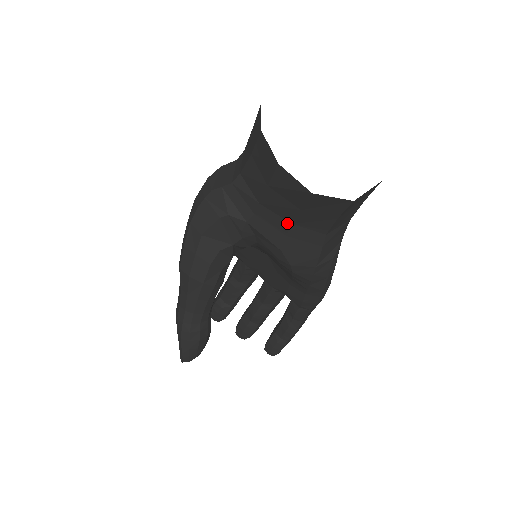
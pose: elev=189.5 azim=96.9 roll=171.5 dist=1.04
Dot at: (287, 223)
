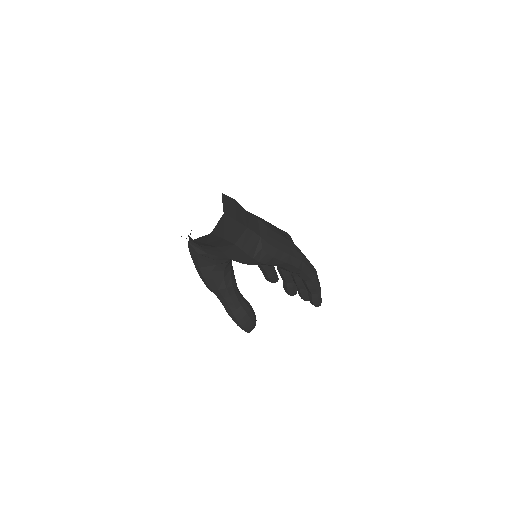
Dot at: (216, 248)
